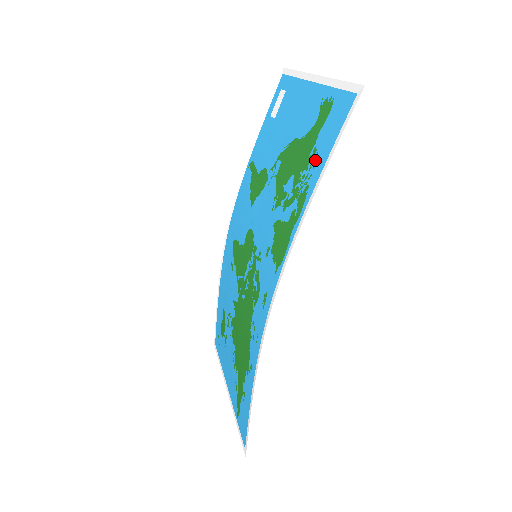
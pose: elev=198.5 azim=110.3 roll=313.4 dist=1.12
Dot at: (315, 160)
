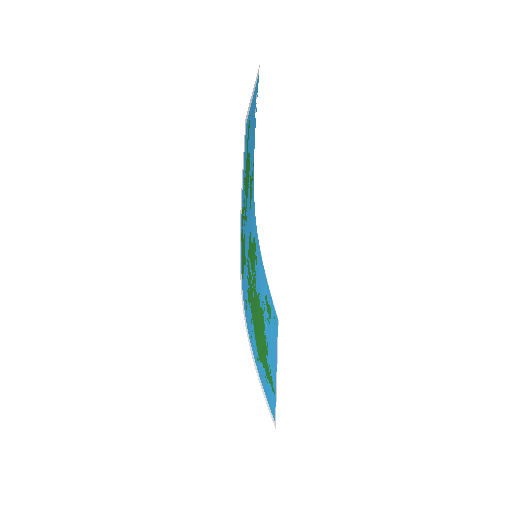
Dot at: occluded
